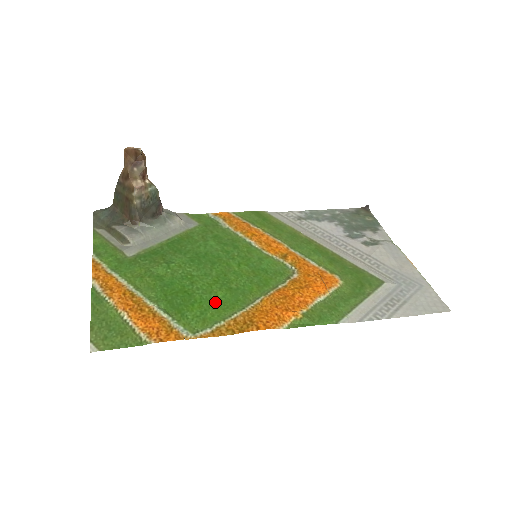
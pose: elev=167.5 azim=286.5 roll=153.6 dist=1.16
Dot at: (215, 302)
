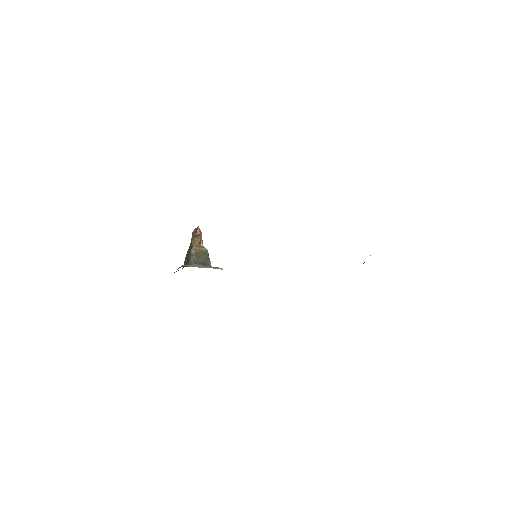
Dot at: occluded
